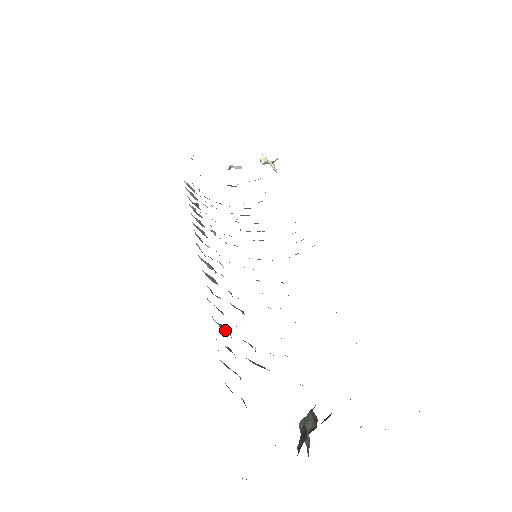
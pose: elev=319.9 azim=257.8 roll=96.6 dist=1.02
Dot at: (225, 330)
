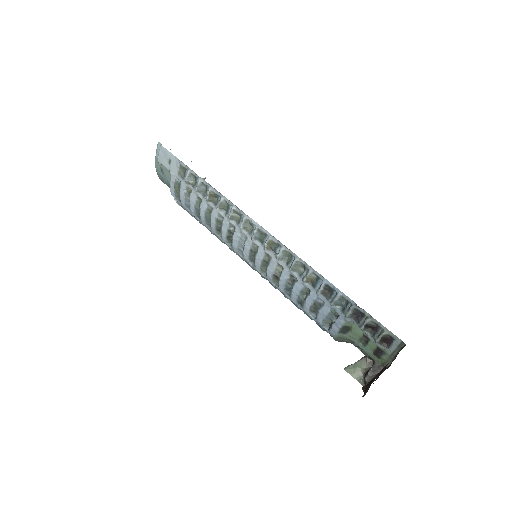
Dot at: (338, 303)
